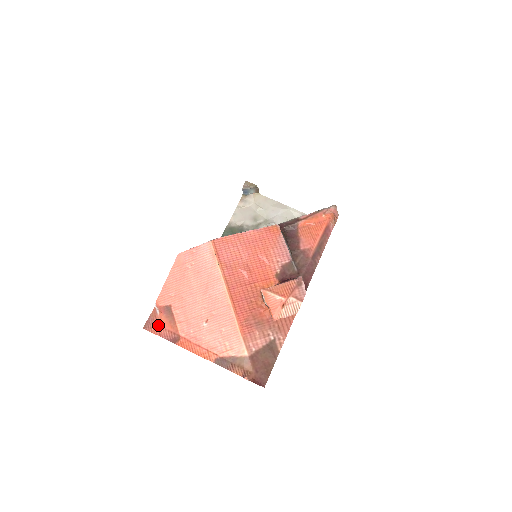
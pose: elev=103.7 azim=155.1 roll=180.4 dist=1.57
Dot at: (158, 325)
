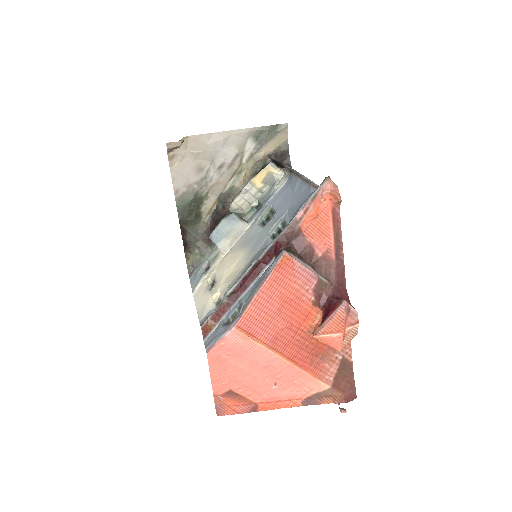
Dot at: (229, 406)
